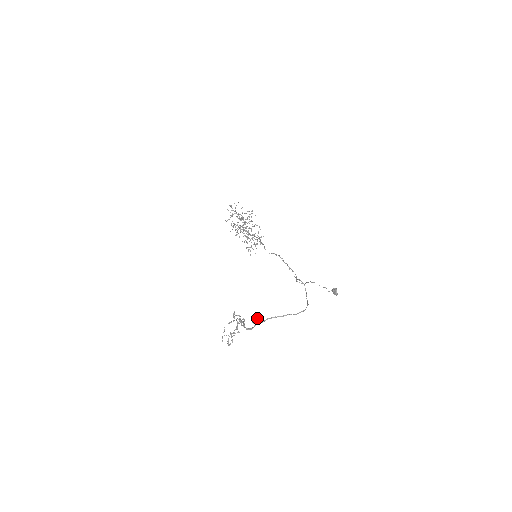
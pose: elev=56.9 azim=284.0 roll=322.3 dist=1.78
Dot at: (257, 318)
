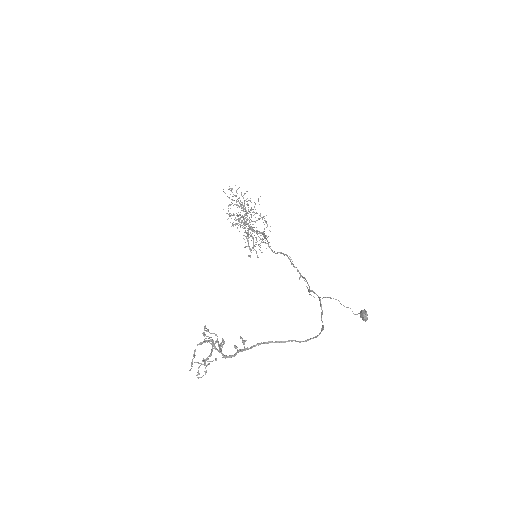
Dot at: (242, 340)
